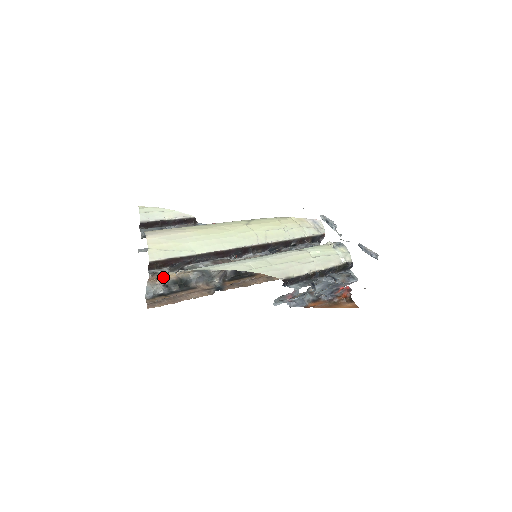
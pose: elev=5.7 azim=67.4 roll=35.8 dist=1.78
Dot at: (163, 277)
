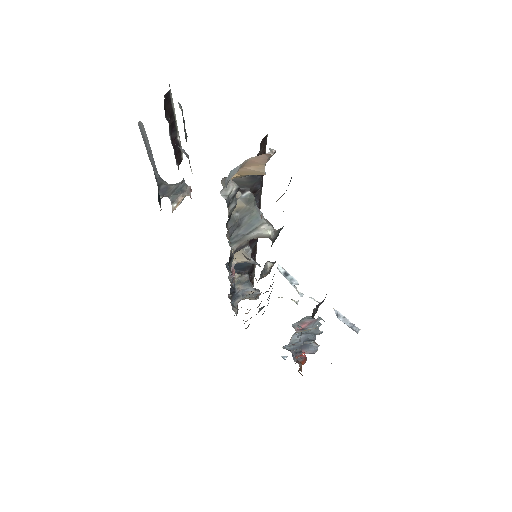
Dot at: (231, 178)
